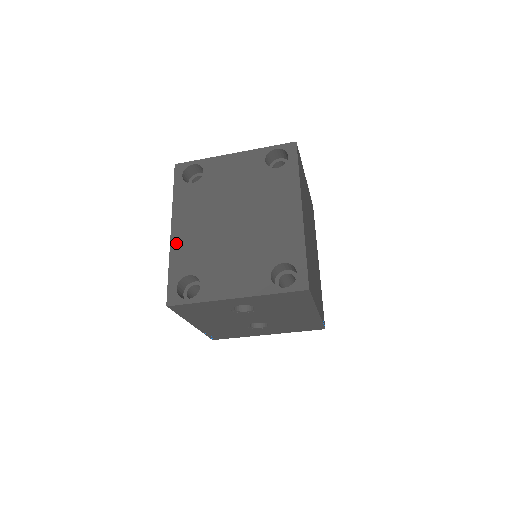
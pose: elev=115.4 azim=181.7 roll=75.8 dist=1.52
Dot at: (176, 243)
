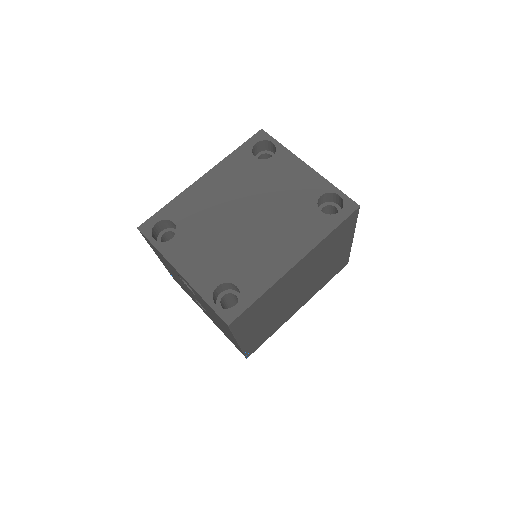
Dot at: (193, 190)
